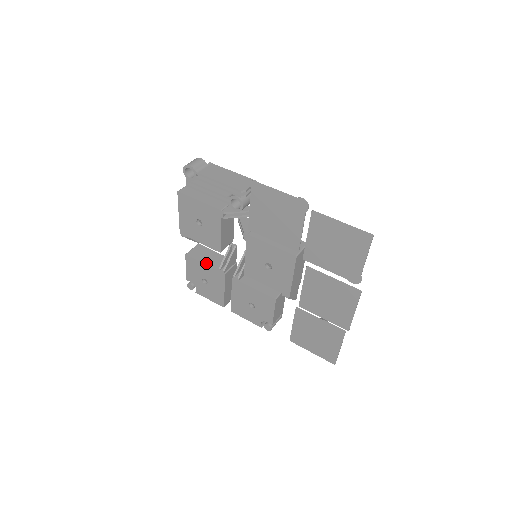
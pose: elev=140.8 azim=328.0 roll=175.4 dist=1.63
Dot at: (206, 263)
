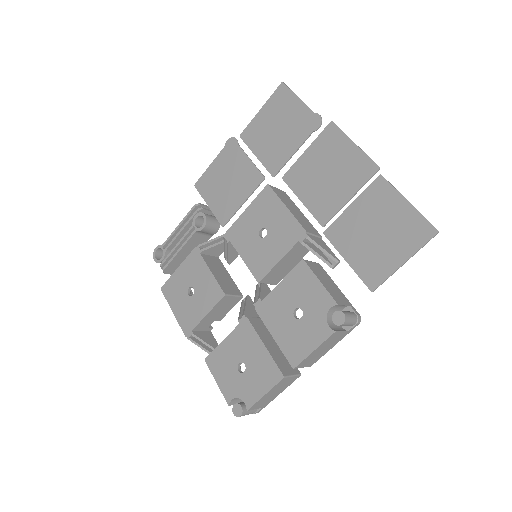
Dot at: (226, 338)
